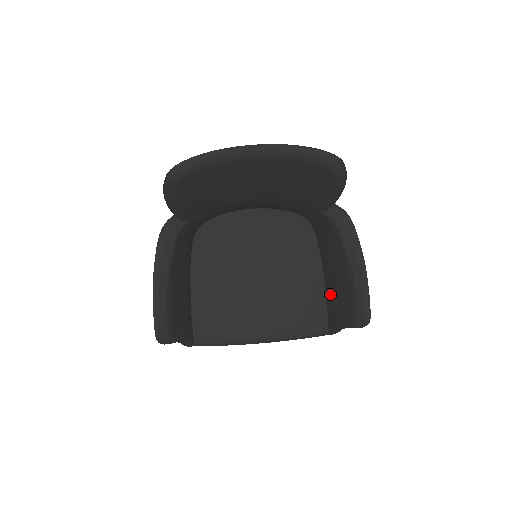
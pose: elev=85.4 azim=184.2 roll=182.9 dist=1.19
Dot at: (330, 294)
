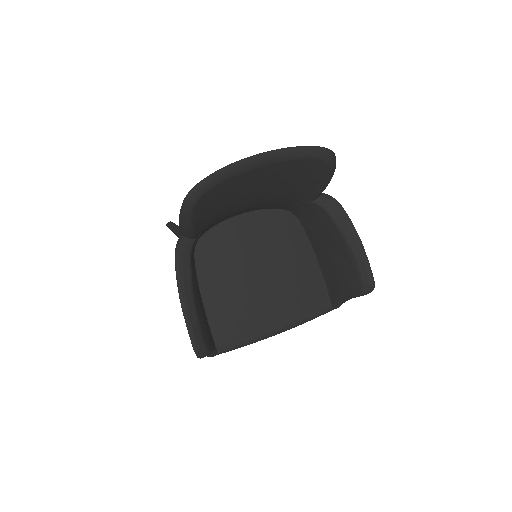
Dot at: (328, 273)
